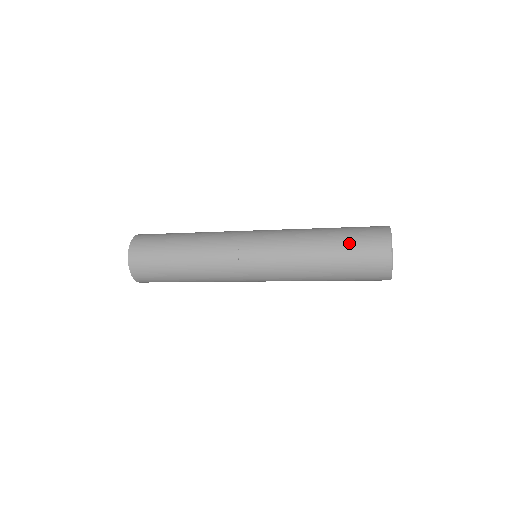
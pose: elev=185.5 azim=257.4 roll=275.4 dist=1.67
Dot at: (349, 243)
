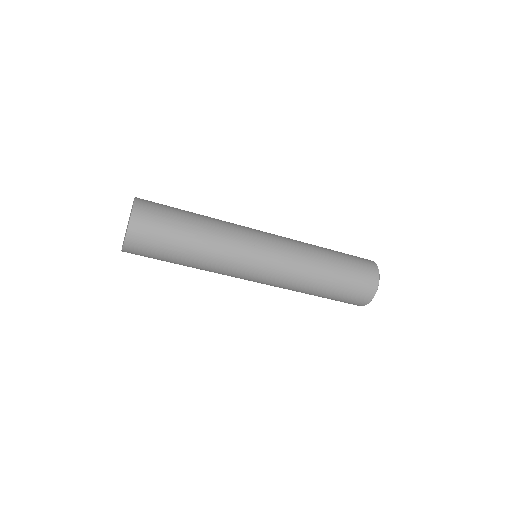
Dot at: (344, 253)
